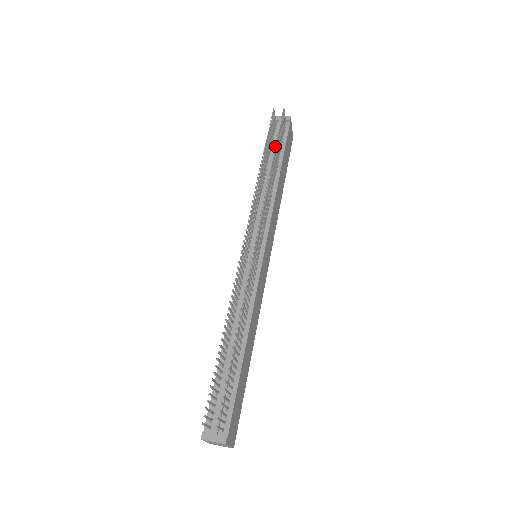
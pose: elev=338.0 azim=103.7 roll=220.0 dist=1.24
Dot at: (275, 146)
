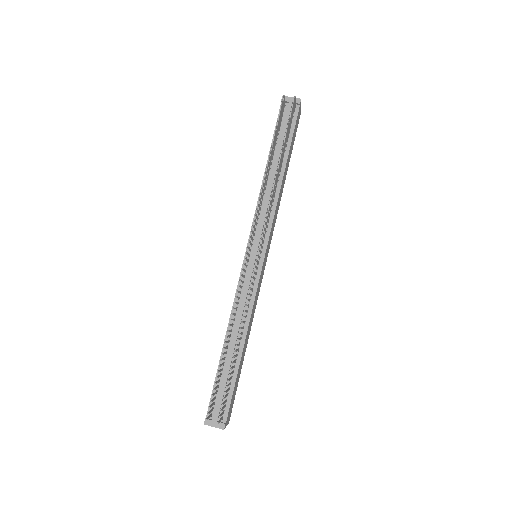
Dot at: (282, 136)
